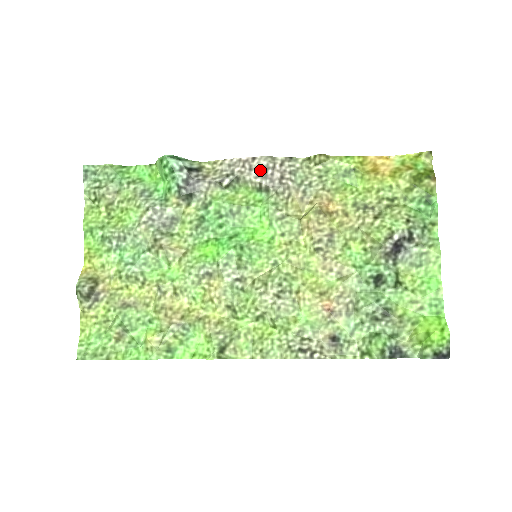
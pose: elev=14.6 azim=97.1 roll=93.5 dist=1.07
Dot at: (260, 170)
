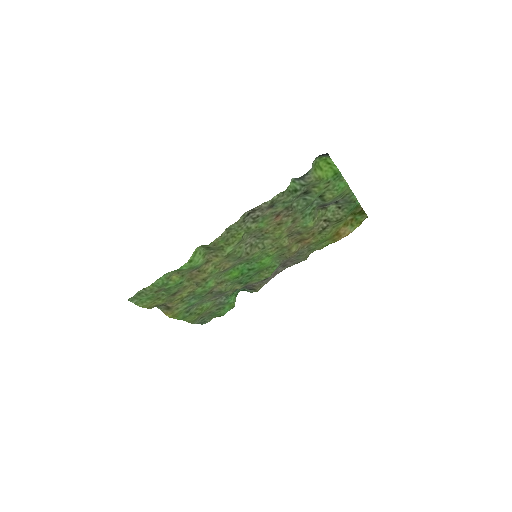
Dot at: (280, 269)
